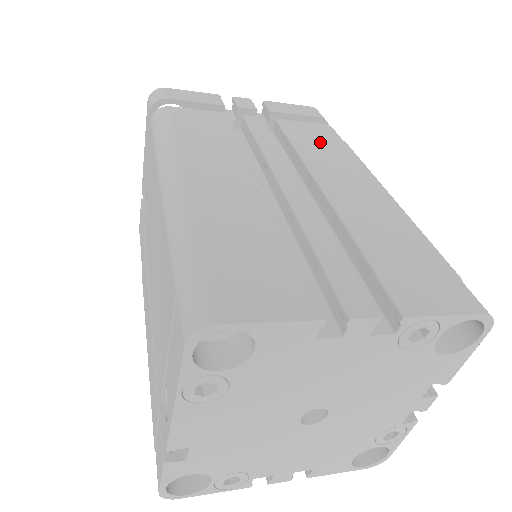
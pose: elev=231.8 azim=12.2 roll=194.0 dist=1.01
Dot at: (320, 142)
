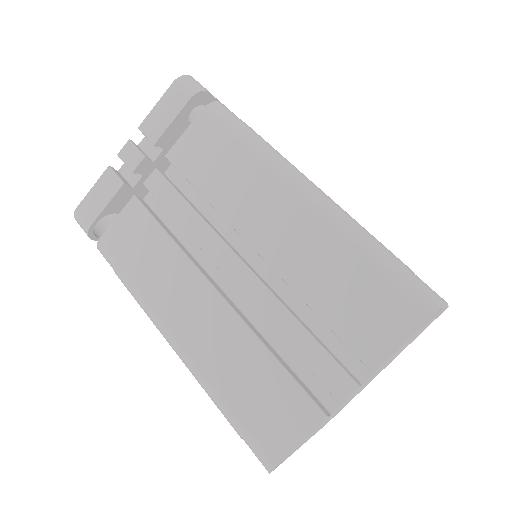
Dot at: (215, 160)
